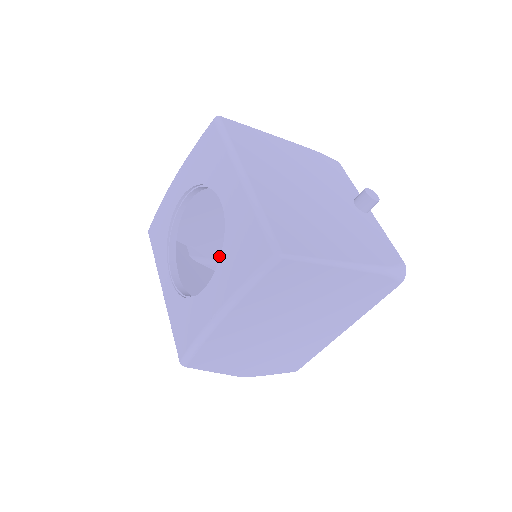
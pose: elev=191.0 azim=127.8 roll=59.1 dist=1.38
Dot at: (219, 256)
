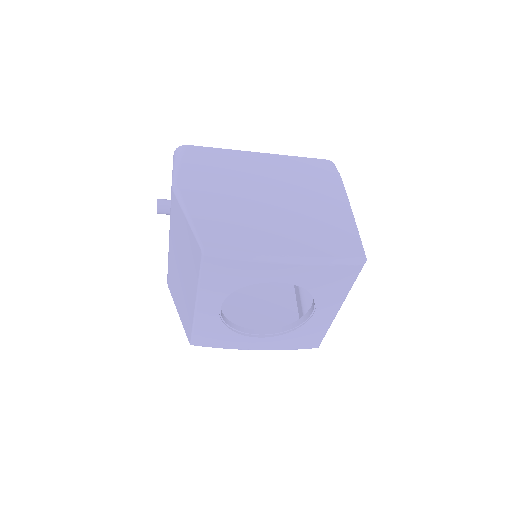
Dot at: occluded
